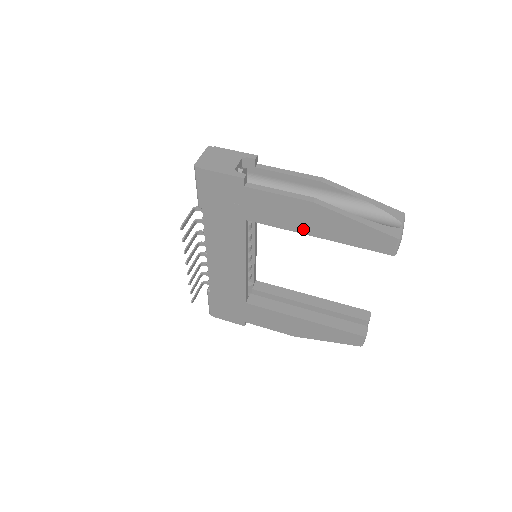
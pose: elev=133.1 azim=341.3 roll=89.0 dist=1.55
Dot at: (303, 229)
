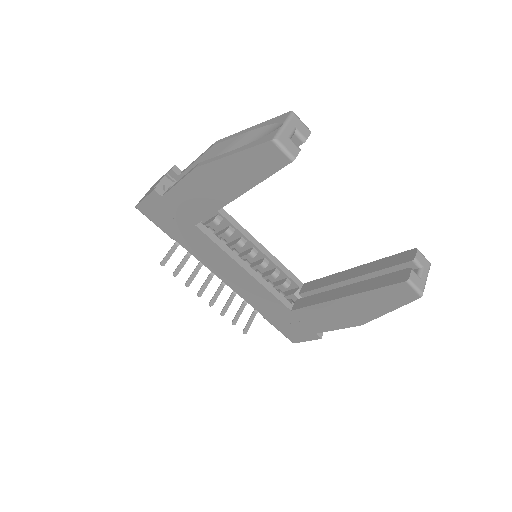
Dot at: (222, 199)
